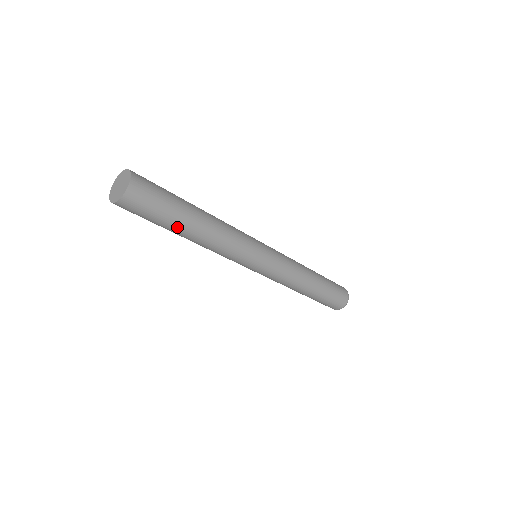
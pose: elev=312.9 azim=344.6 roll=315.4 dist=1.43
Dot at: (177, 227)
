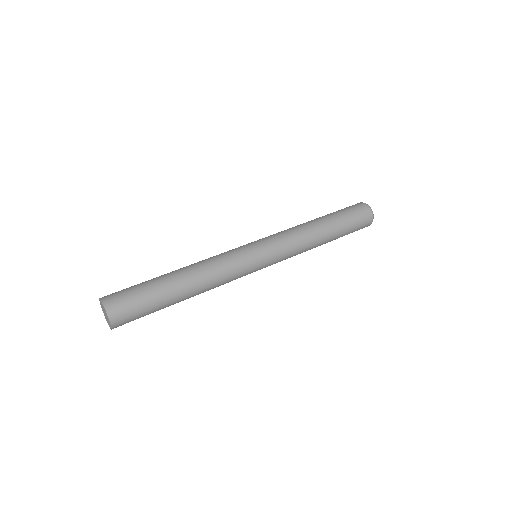
Dot at: (170, 302)
